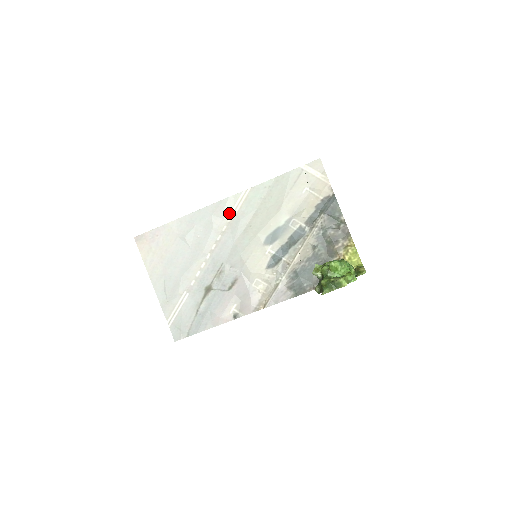
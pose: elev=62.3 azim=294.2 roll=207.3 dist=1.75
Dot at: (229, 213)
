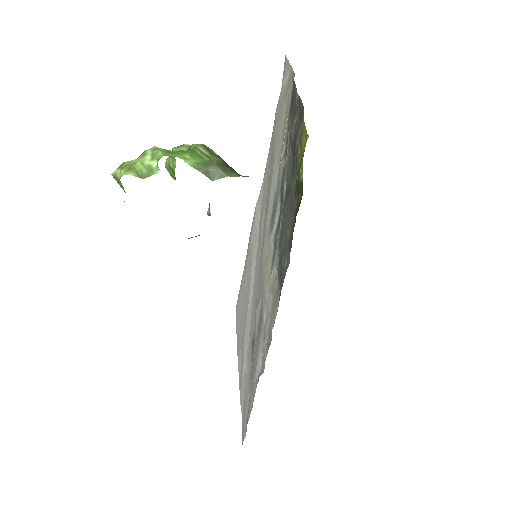
Dot at: (258, 222)
